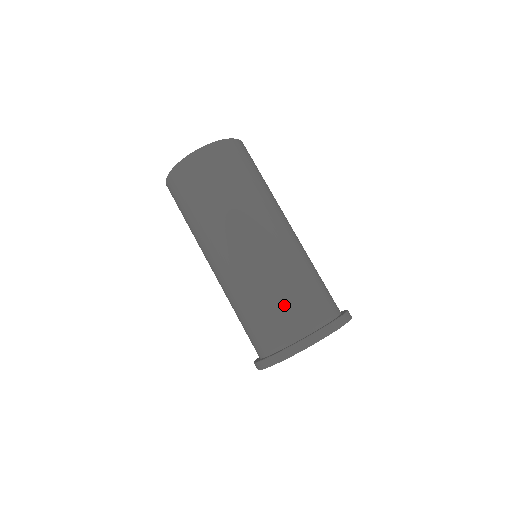
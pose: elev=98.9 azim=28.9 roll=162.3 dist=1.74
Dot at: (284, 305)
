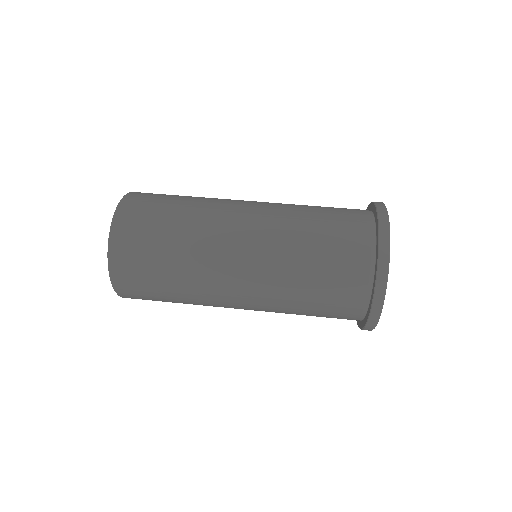
Dot at: (331, 213)
